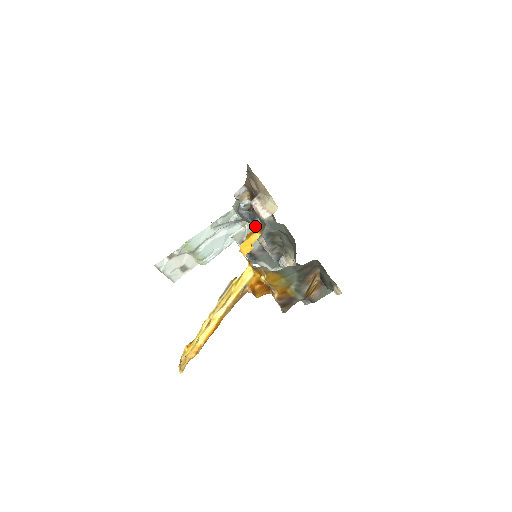
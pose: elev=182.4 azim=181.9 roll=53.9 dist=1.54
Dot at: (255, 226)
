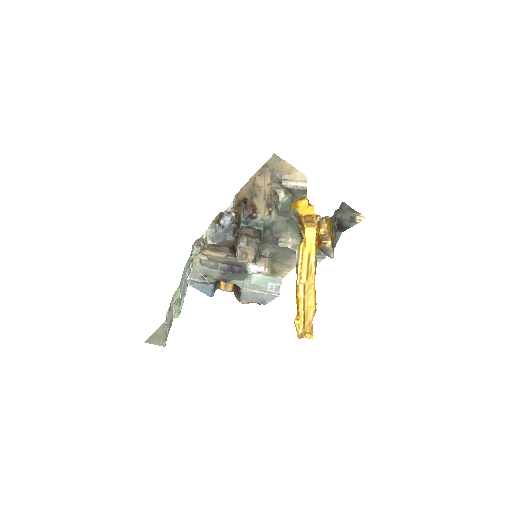
Dot at: (254, 226)
